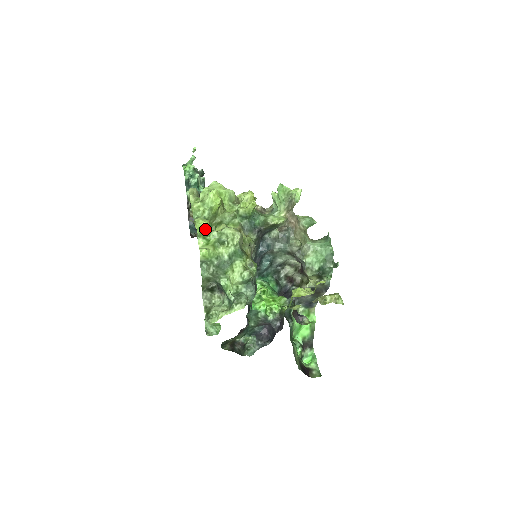
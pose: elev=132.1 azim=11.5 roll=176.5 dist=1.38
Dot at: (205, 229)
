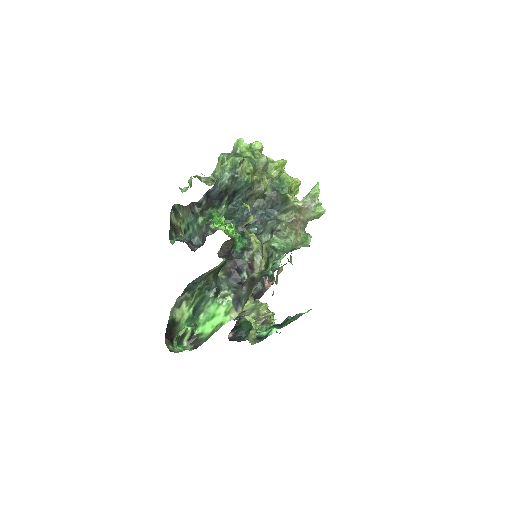
Dot at: (257, 146)
